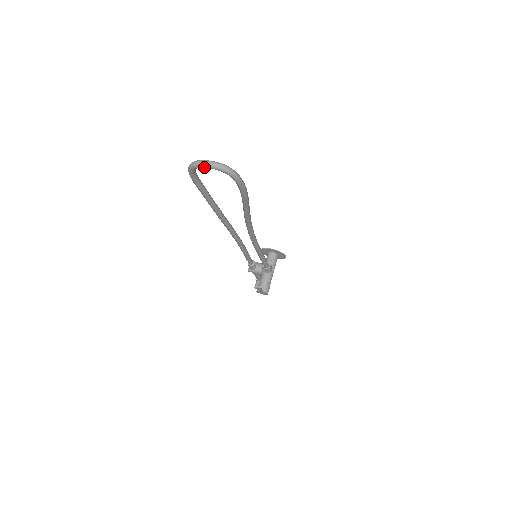
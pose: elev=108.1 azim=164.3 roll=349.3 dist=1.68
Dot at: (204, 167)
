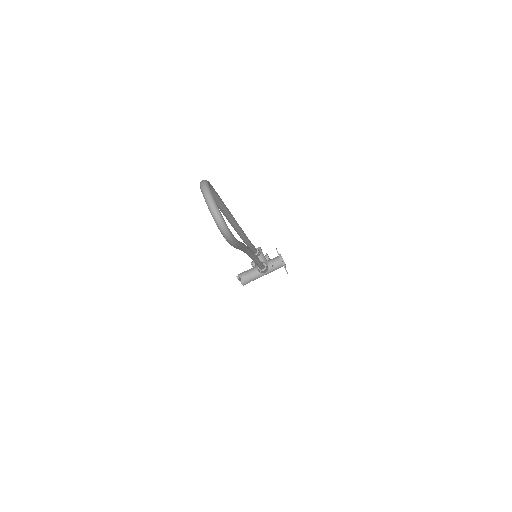
Dot at: (205, 200)
